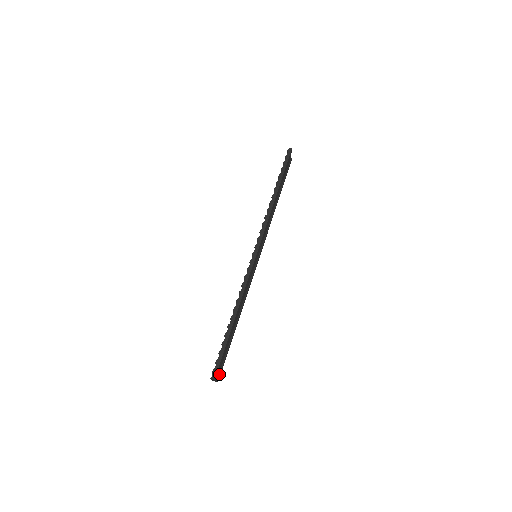
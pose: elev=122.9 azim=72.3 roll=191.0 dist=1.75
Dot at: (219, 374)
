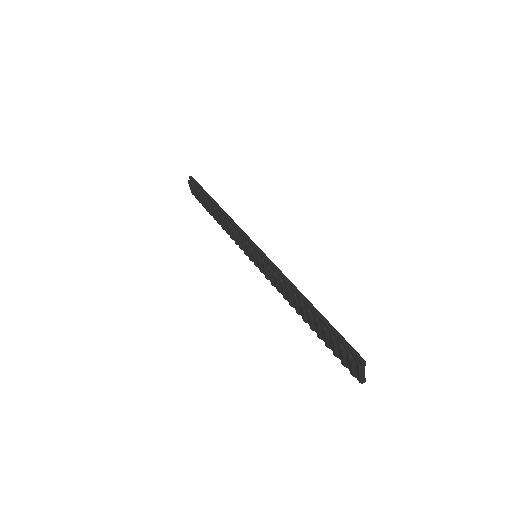
Dot at: occluded
